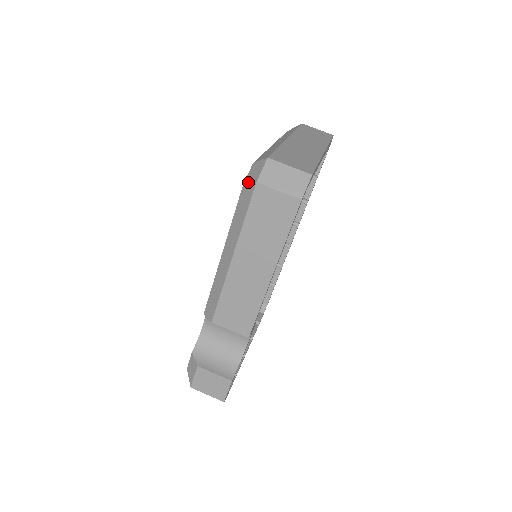
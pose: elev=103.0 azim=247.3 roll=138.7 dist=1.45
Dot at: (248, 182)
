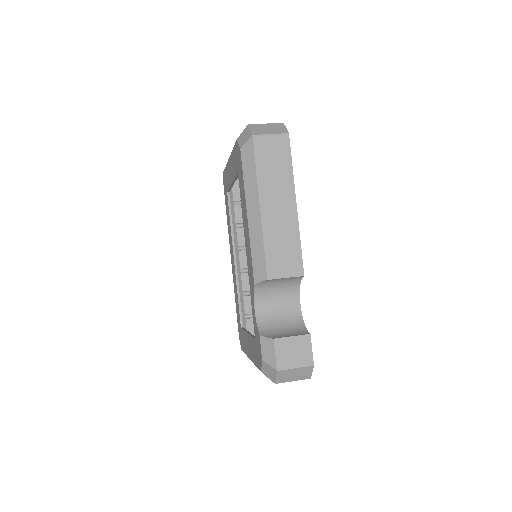
Dot at: (244, 143)
